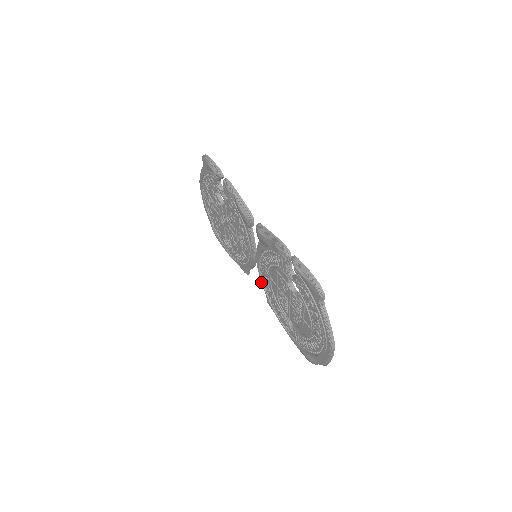
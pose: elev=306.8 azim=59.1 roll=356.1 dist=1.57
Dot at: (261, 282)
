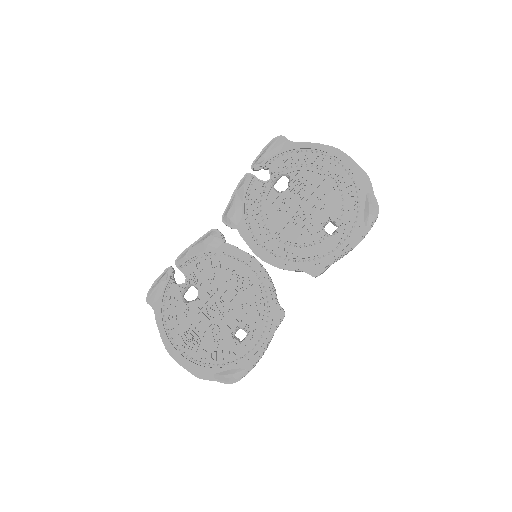
Dot at: (286, 265)
